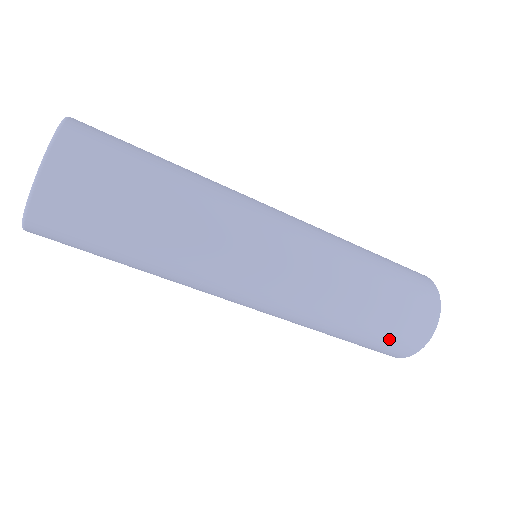
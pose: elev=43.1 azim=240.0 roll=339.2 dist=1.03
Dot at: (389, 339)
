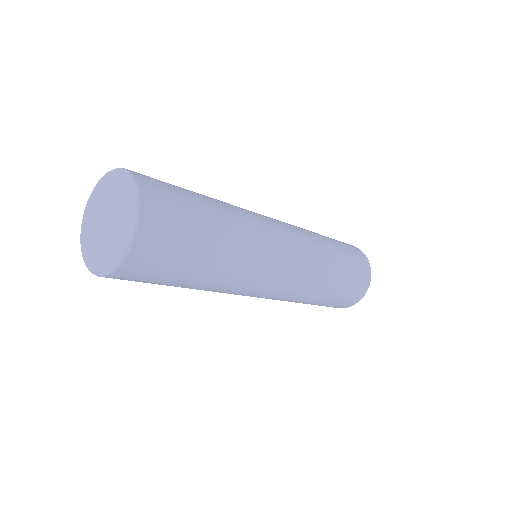
Dot at: occluded
